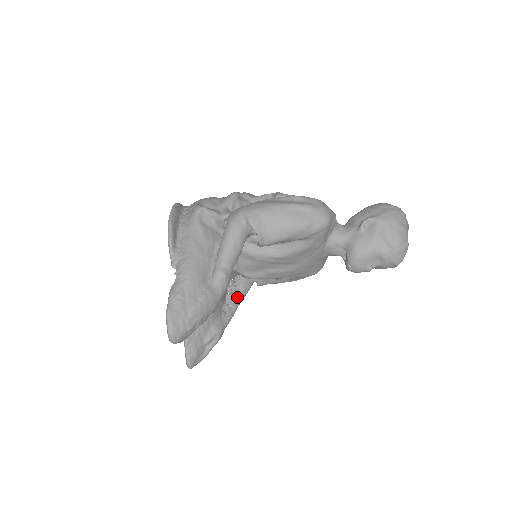
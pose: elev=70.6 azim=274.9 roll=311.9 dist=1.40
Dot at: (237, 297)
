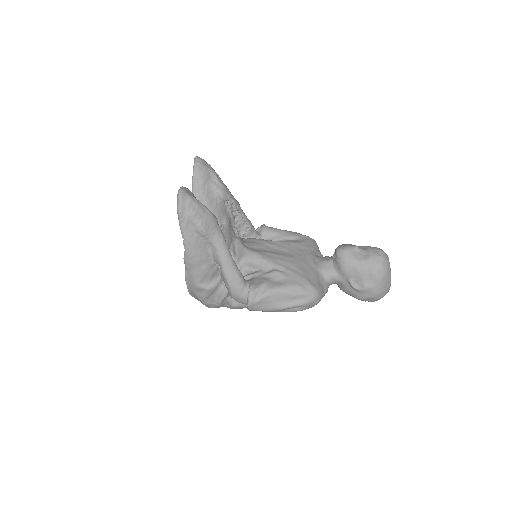
Dot at: occluded
